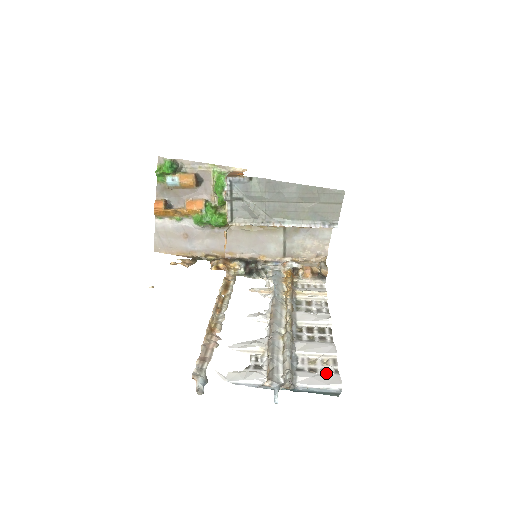
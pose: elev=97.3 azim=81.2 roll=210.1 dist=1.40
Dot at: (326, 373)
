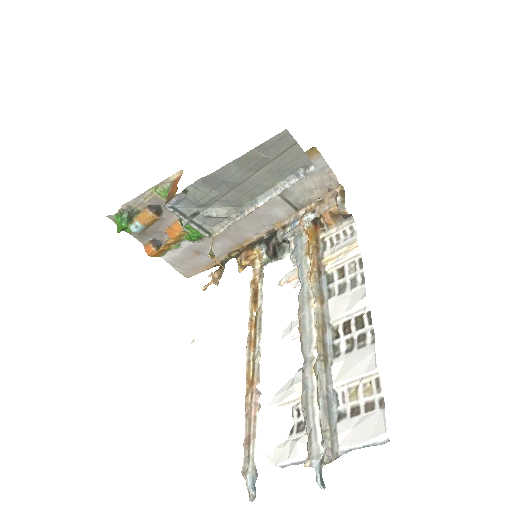
Dot at: (369, 412)
